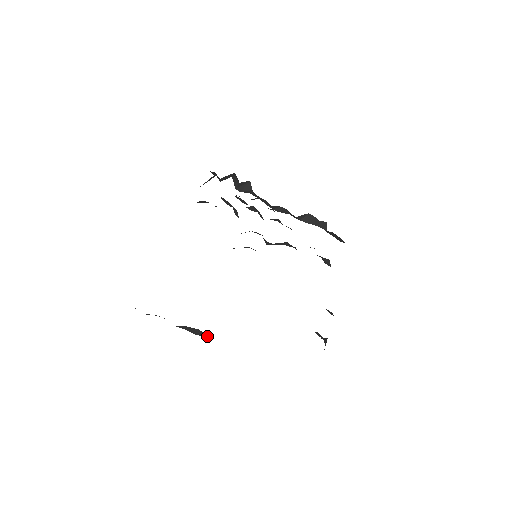
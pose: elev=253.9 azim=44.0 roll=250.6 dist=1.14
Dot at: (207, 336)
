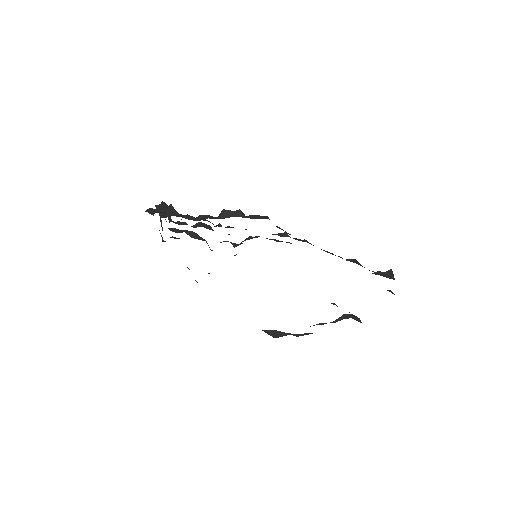
Dot at: (349, 316)
